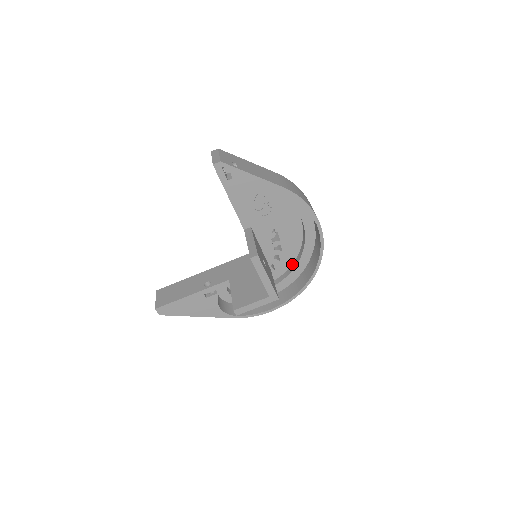
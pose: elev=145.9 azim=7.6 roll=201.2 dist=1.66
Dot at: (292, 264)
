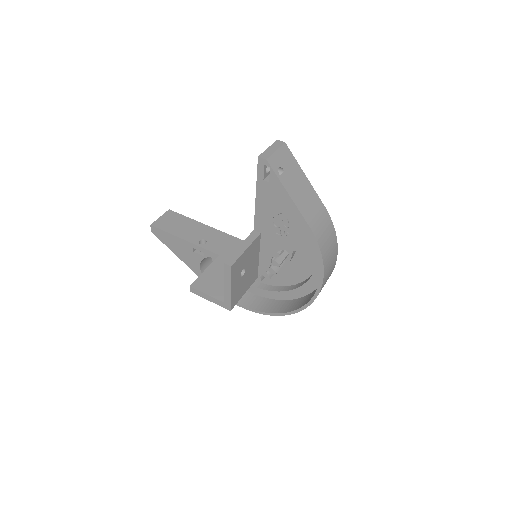
Dot at: (288, 286)
